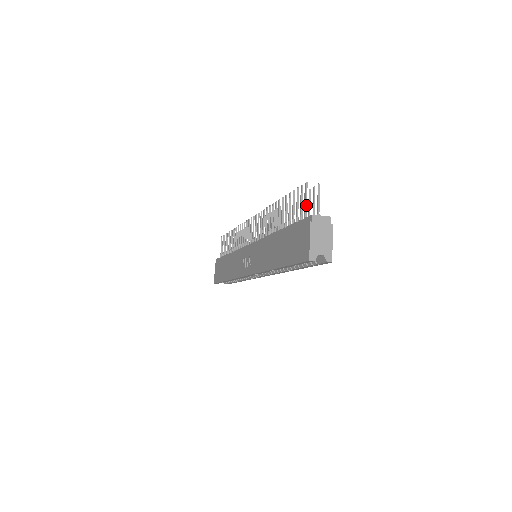
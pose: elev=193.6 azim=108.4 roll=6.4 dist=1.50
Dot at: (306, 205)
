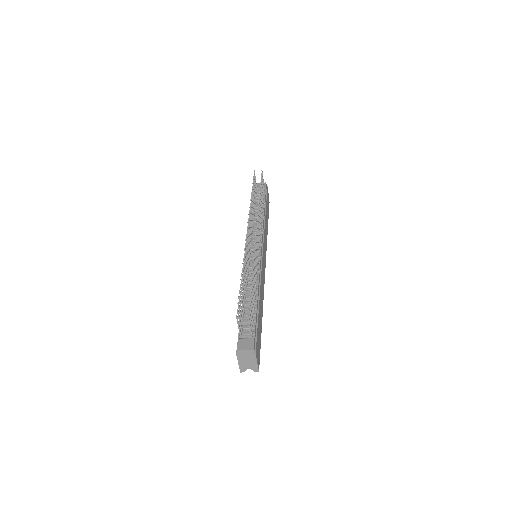
Dot at: (239, 329)
